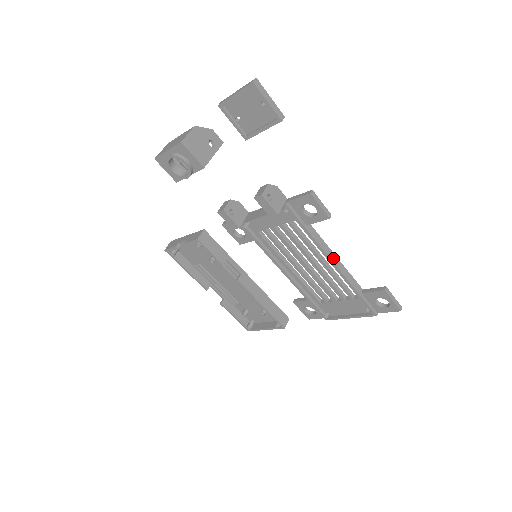
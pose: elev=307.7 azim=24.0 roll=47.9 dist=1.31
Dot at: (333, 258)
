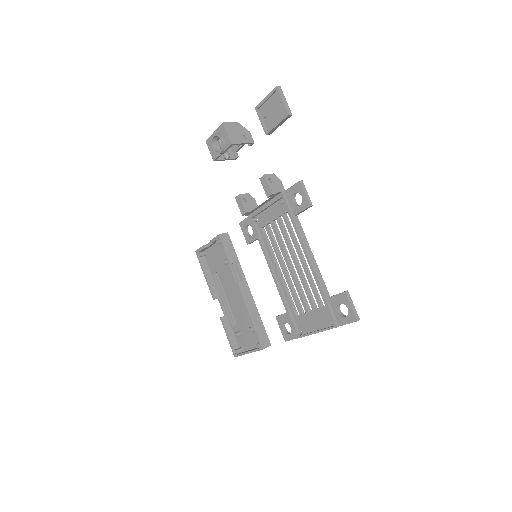
Dot at: (309, 253)
